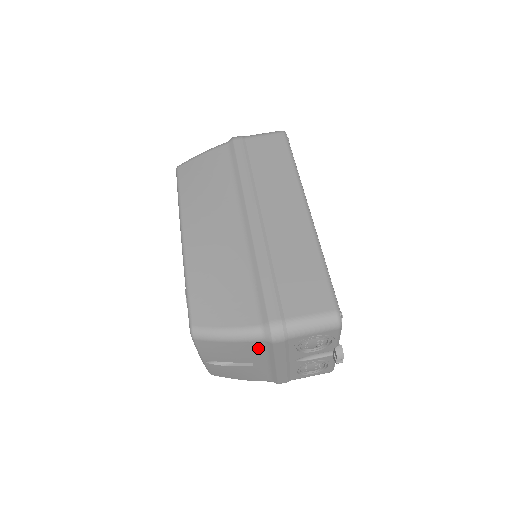
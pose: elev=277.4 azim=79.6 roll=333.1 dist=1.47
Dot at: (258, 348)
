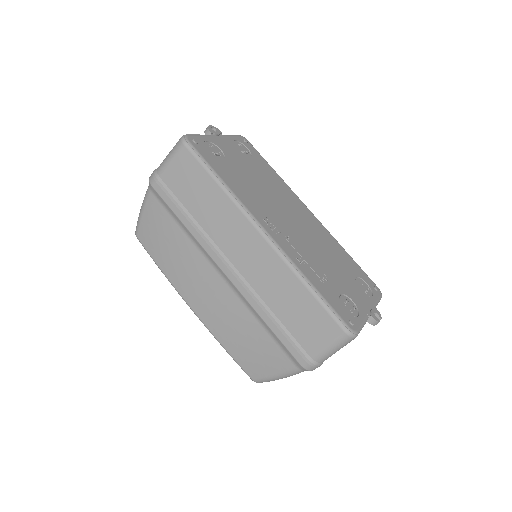
Dot at: occluded
